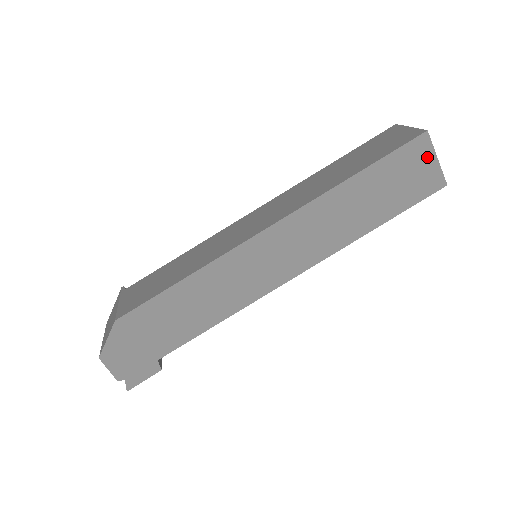
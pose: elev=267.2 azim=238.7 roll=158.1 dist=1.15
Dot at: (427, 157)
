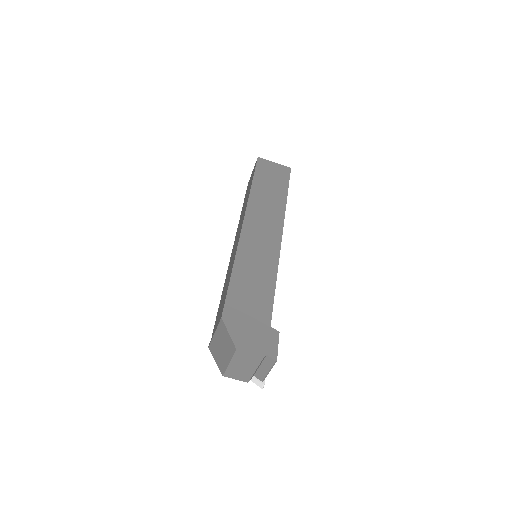
Dot at: (270, 164)
